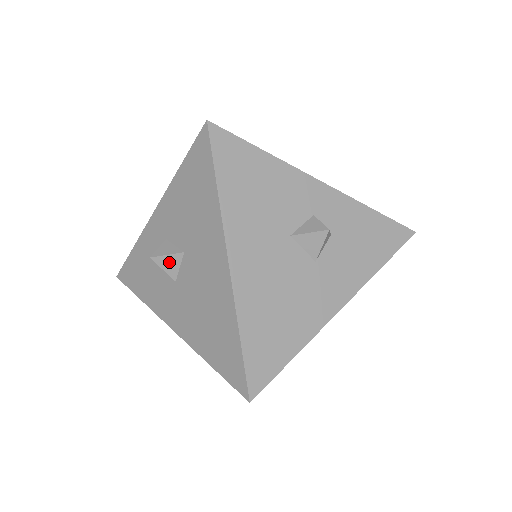
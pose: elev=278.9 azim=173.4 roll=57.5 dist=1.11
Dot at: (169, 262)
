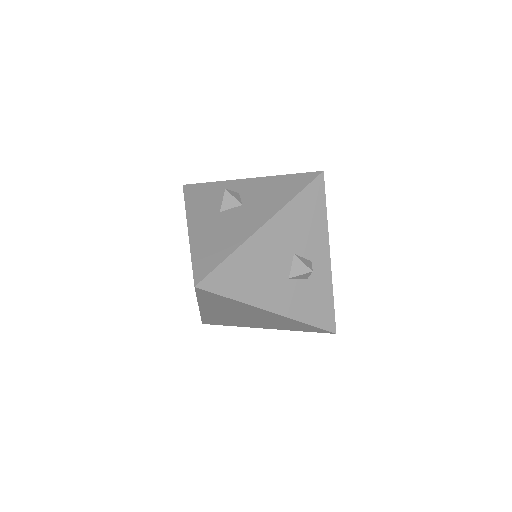
Dot at: (230, 201)
